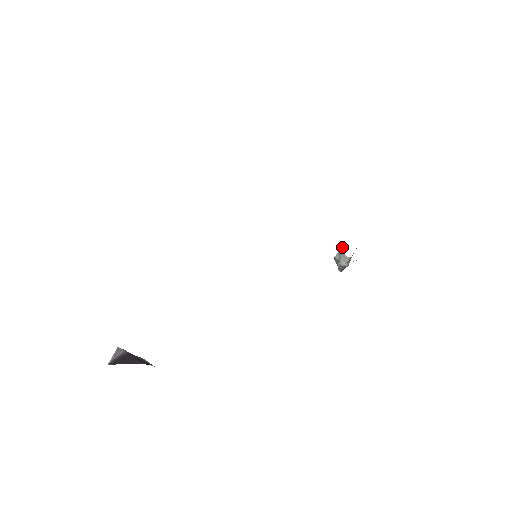
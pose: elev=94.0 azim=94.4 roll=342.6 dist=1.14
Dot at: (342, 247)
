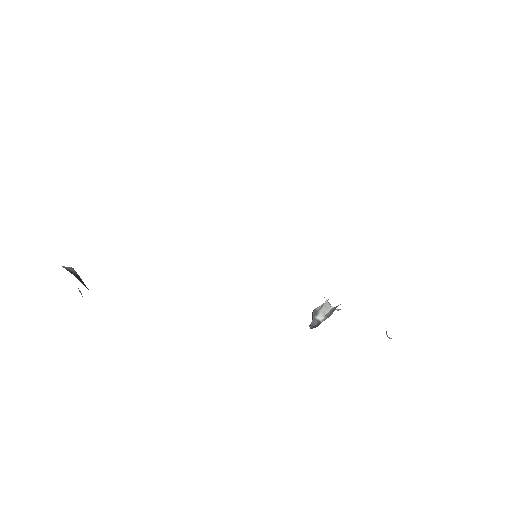
Dot at: (328, 299)
